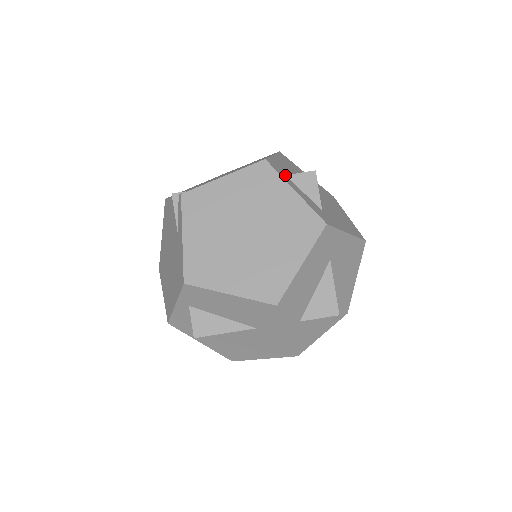
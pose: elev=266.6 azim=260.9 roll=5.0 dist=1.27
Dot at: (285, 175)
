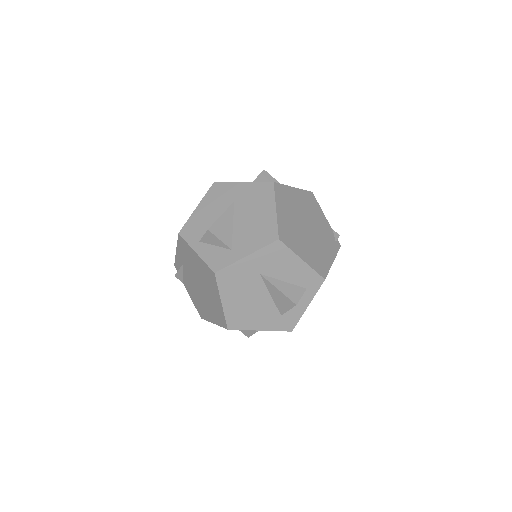
Dot at: occluded
